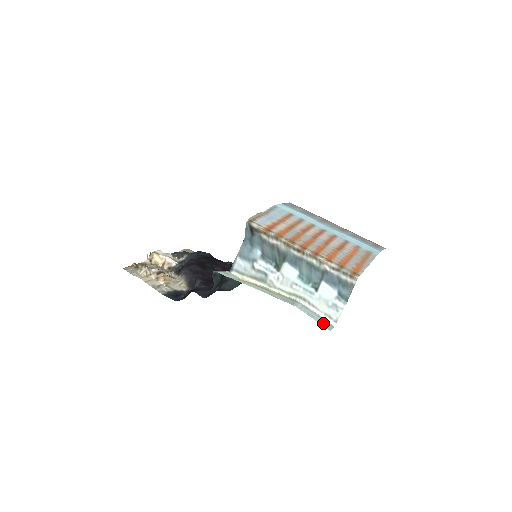
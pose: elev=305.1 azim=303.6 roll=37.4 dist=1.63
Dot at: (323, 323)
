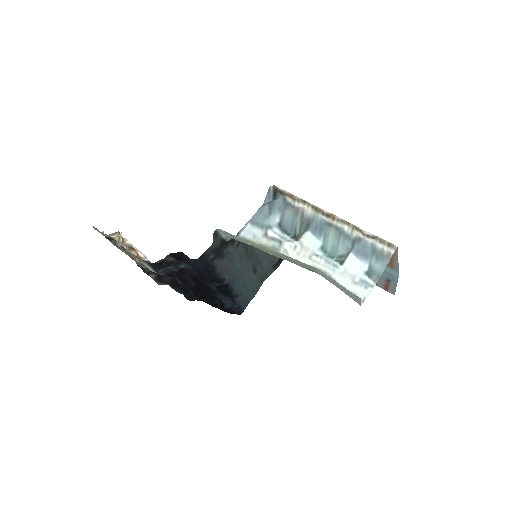
Dot at: (350, 293)
